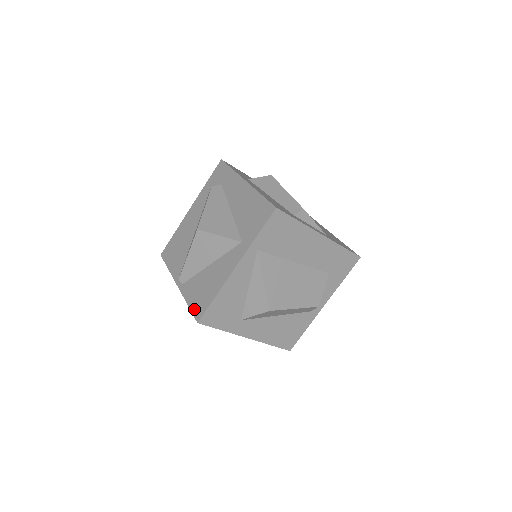
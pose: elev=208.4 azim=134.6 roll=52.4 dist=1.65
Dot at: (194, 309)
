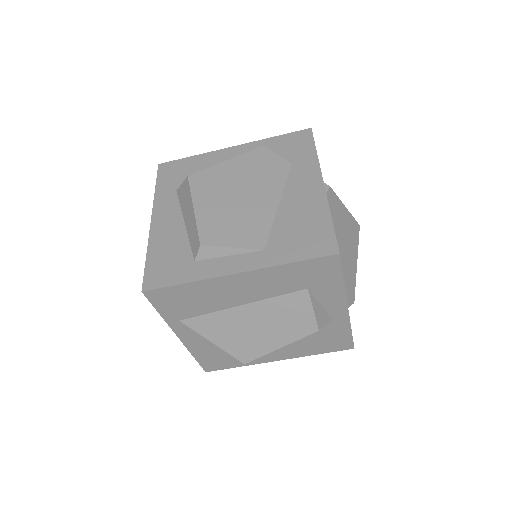
Dot at: occluded
